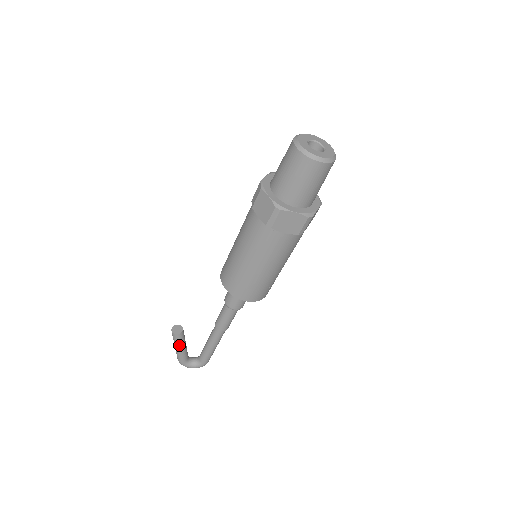
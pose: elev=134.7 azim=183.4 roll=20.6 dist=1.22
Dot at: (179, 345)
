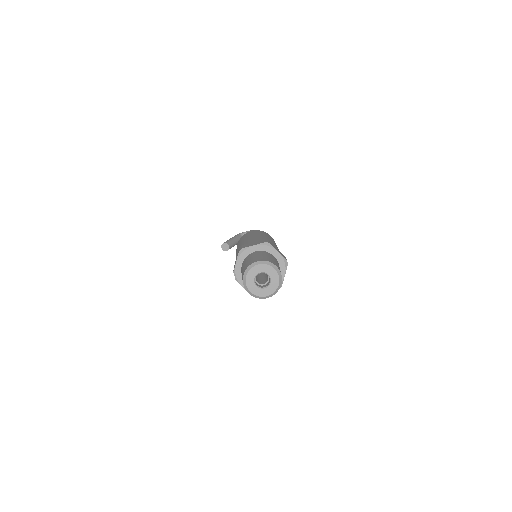
Dot at: occluded
